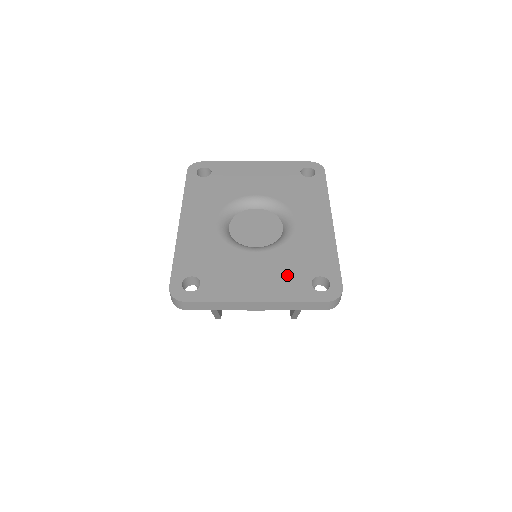
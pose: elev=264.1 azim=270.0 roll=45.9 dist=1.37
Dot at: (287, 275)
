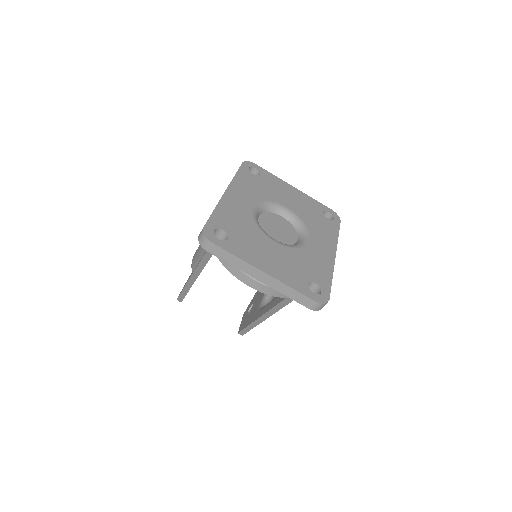
Dot at: (293, 269)
